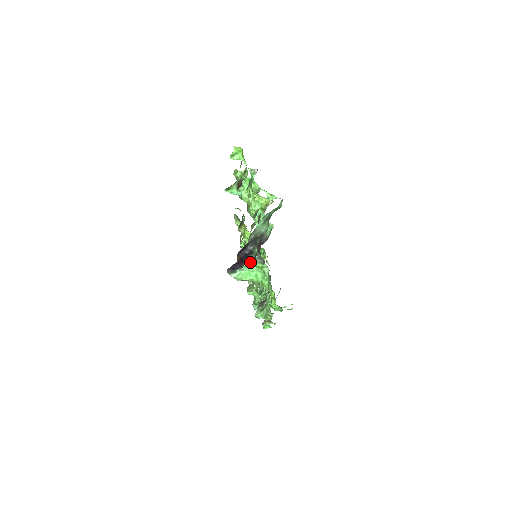
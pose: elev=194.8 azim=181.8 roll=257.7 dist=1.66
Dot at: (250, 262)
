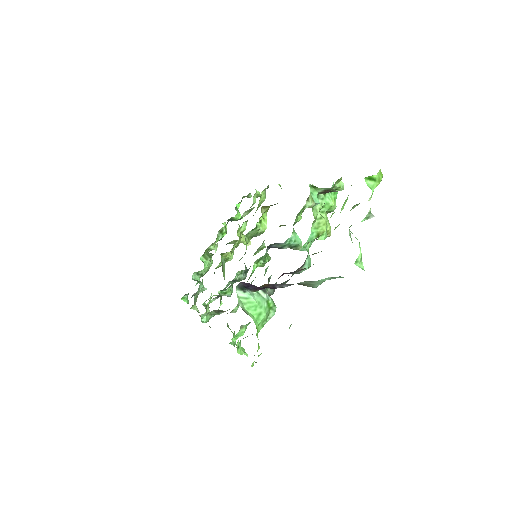
Dot at: occluded
